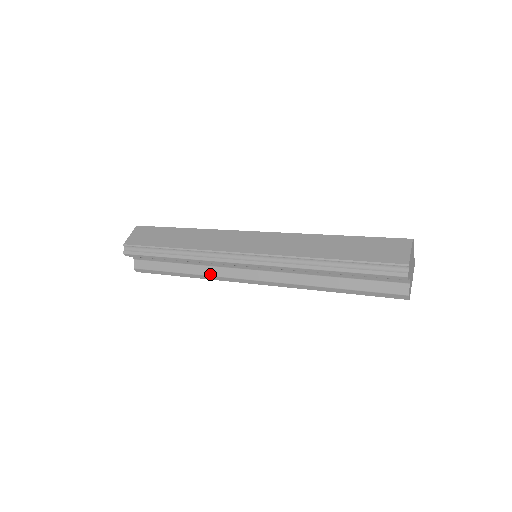
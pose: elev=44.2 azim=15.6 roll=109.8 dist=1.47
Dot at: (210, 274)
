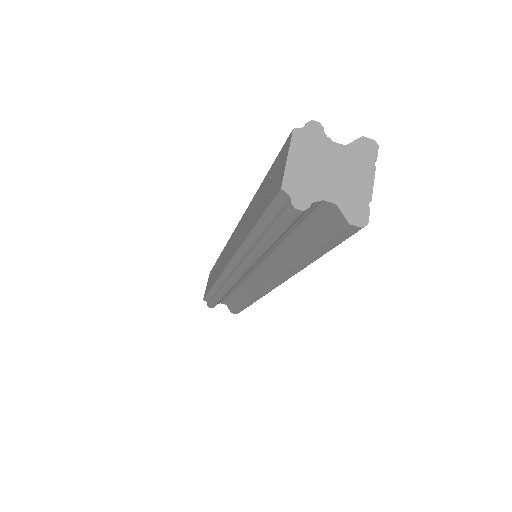
Dot at: (250, 296)
